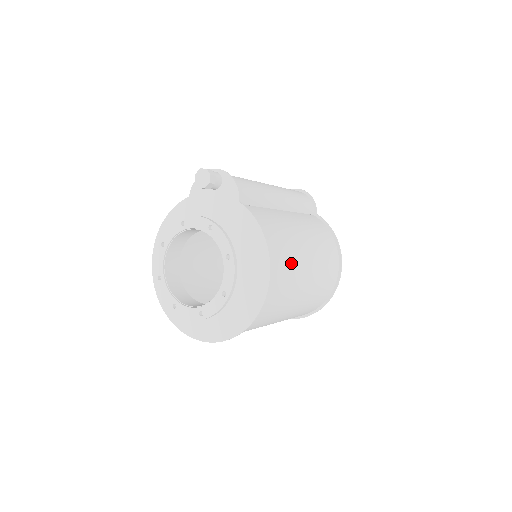
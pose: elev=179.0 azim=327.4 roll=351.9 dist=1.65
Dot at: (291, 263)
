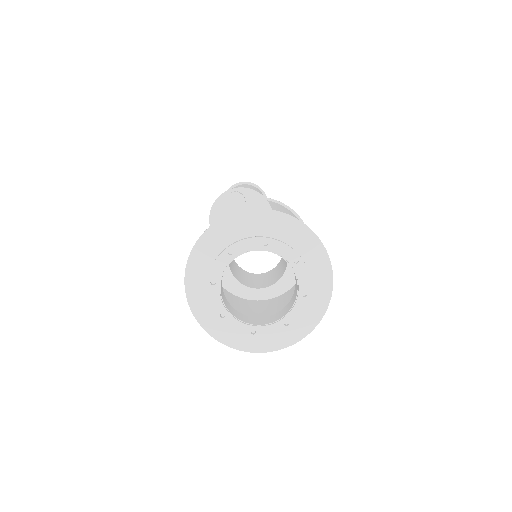
Dot at: occluded
